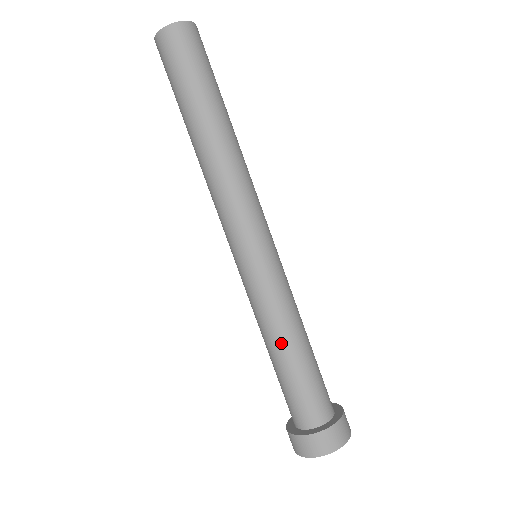
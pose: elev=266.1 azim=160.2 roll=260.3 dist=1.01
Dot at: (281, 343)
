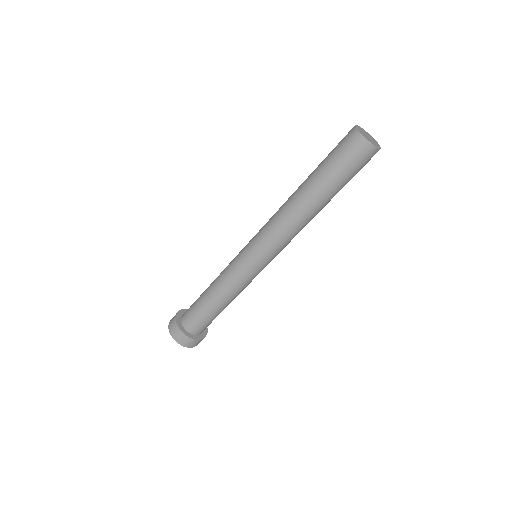
Dot at: (214, 293)
